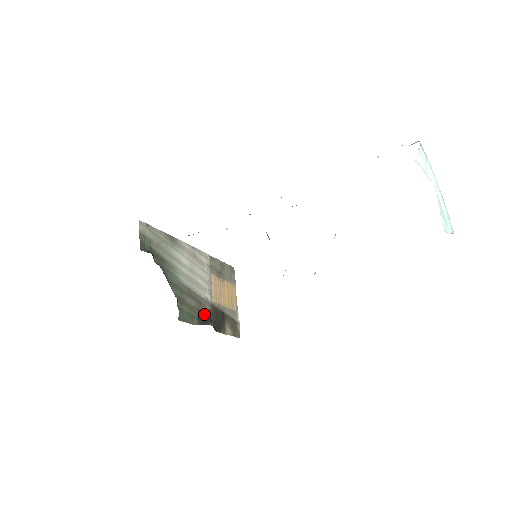
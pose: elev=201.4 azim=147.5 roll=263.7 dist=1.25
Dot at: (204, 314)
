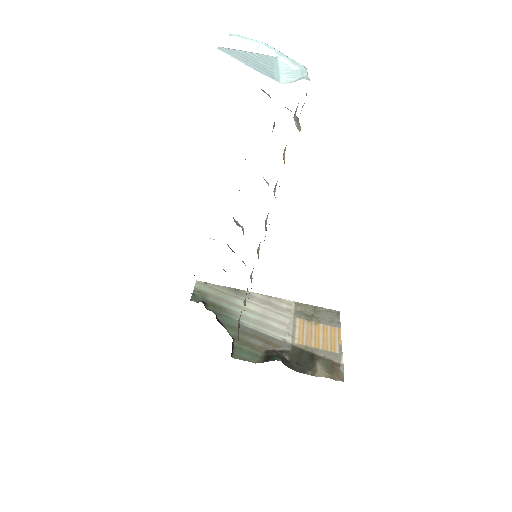
Dot at: (271, 352)
